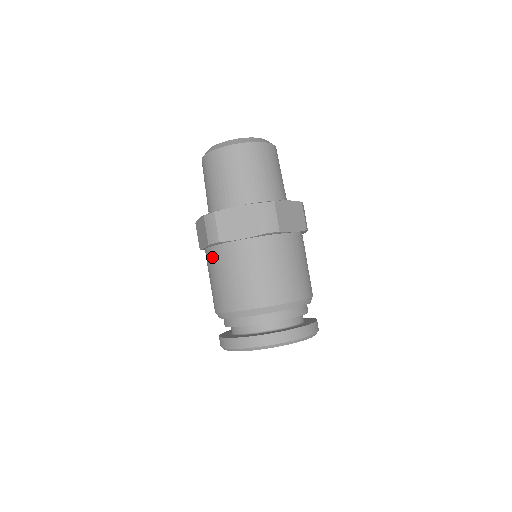
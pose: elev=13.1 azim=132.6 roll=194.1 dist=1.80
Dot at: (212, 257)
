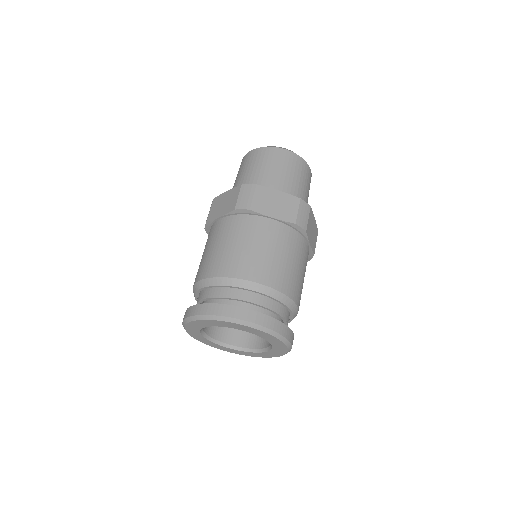
Dot at: (229, 224)
